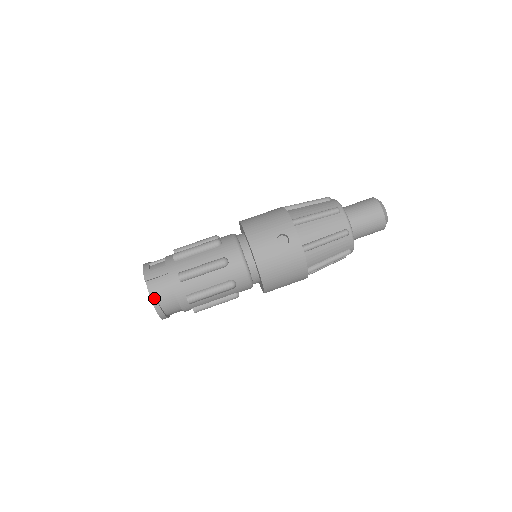
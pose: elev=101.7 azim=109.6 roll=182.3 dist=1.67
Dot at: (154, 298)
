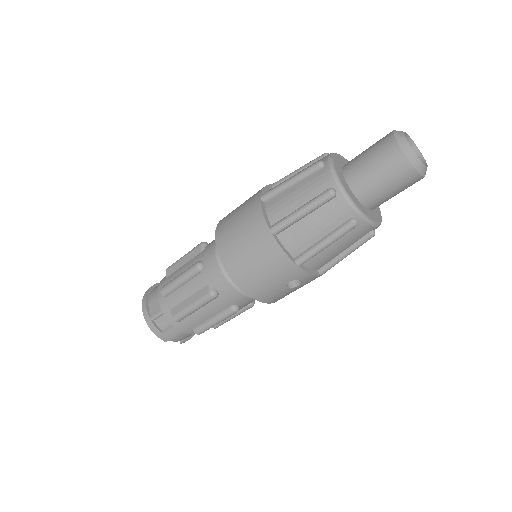
Dot at: (184, 342)
